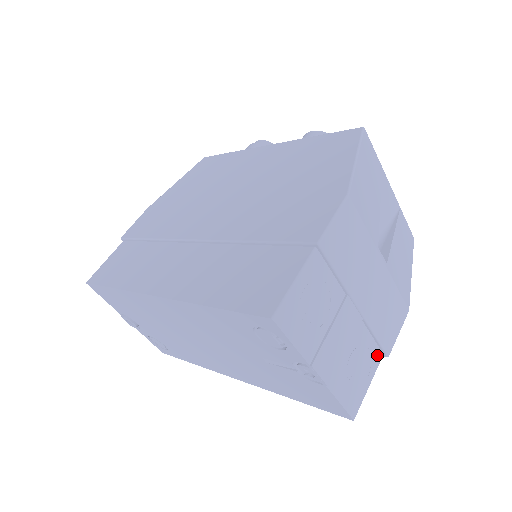
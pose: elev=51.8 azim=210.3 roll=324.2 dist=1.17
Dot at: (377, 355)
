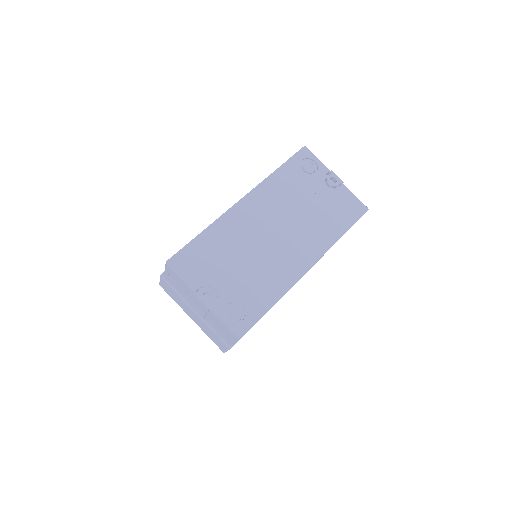
Dot at: occluded
